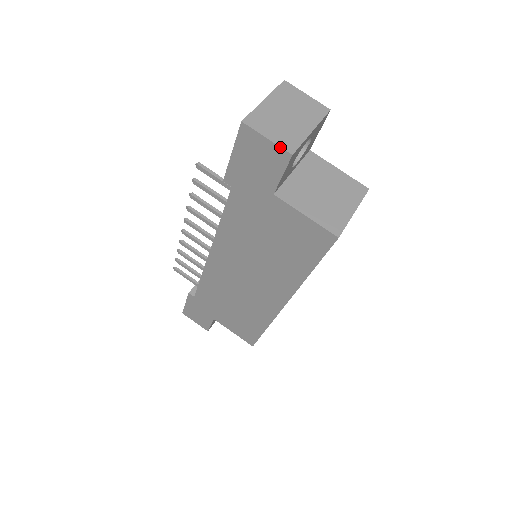
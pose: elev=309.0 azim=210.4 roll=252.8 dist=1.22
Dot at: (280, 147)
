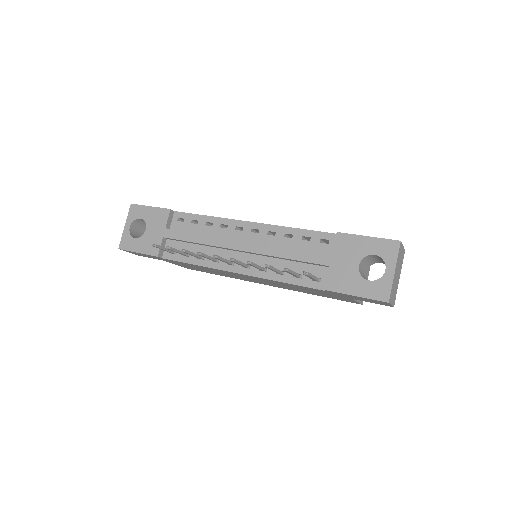
Dot at: (393, 306)
